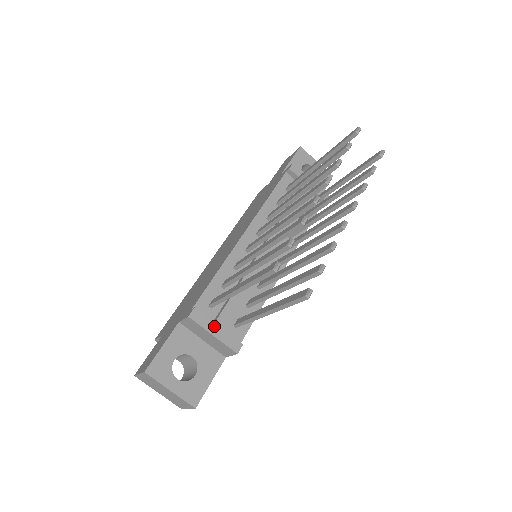
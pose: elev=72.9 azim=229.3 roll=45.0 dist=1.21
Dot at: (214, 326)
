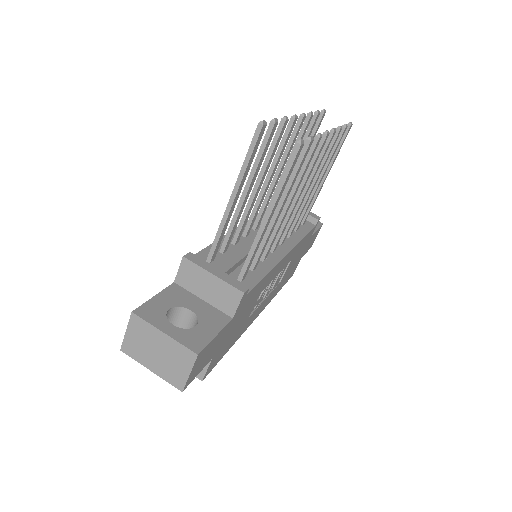
Dot at: (213, 268)
